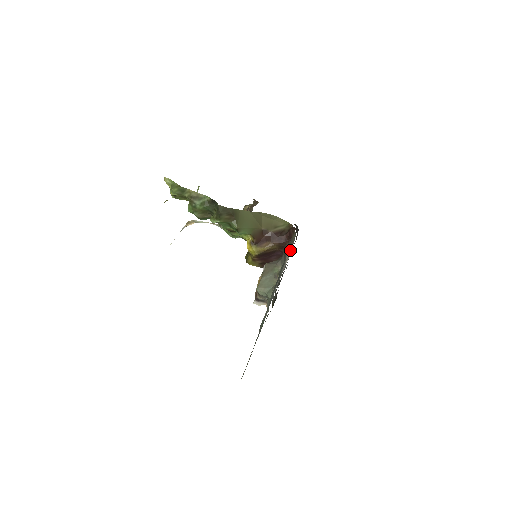
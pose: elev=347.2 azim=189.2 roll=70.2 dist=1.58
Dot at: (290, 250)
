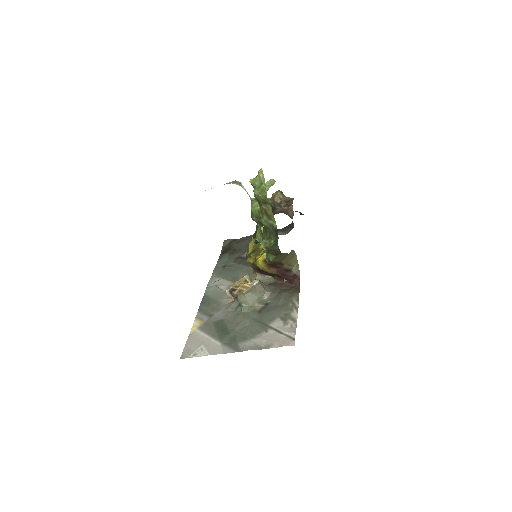
Dot at: (291, 338)
